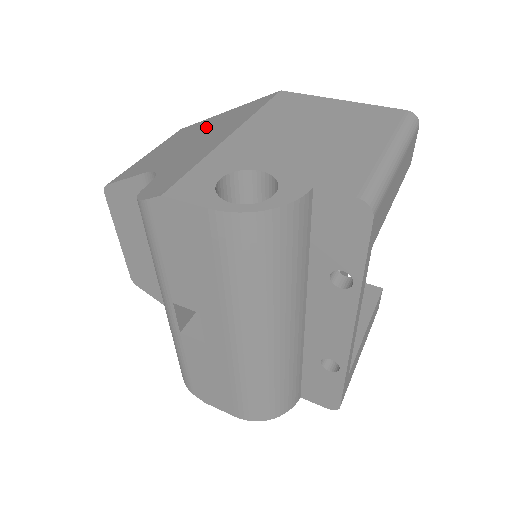
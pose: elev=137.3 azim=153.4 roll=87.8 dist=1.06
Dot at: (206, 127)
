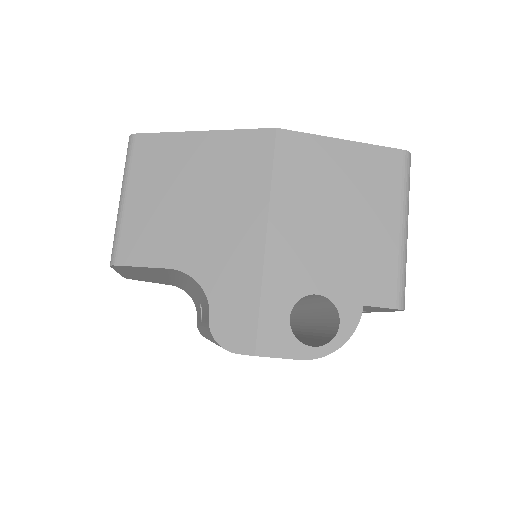
Dot at: (197, 173)
